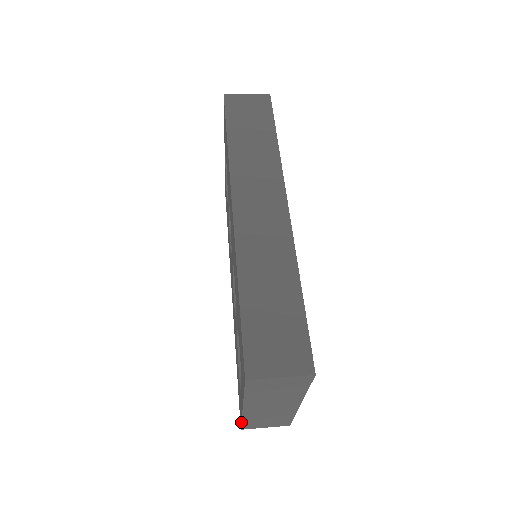
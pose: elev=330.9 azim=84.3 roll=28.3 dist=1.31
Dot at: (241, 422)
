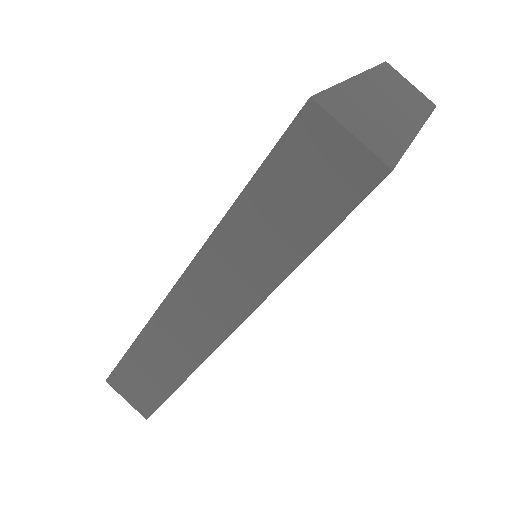
Dot at: occluded
